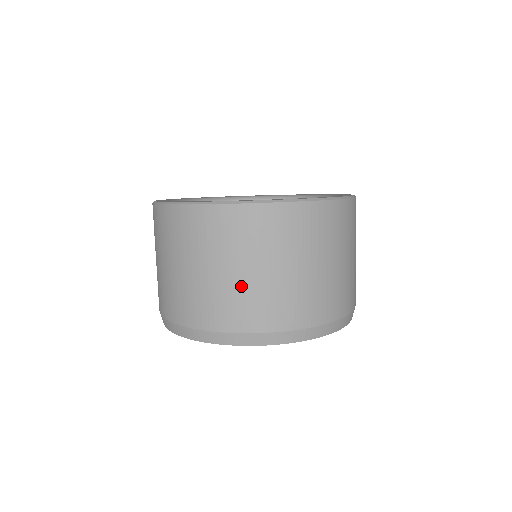
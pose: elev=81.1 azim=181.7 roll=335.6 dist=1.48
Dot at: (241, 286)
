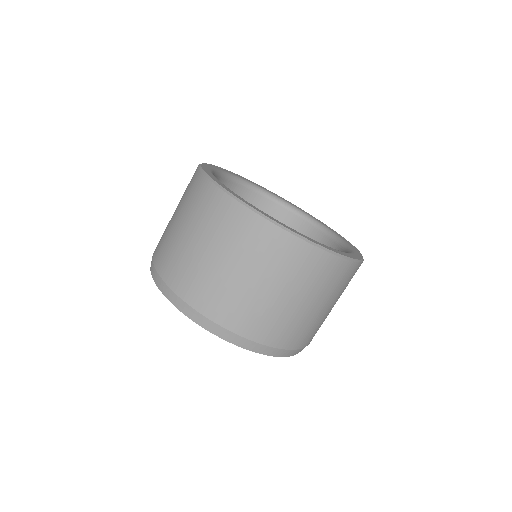
Dot at: (317, 318)
